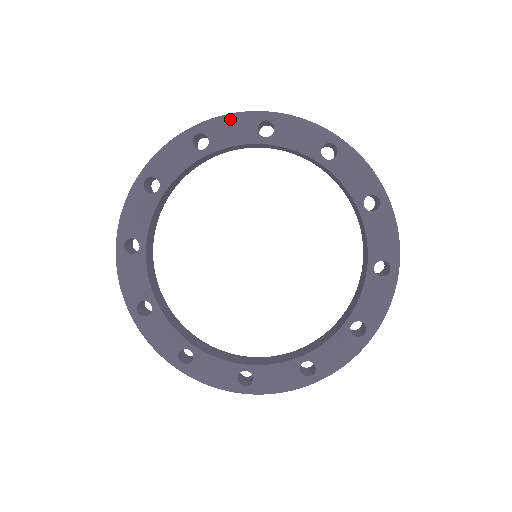
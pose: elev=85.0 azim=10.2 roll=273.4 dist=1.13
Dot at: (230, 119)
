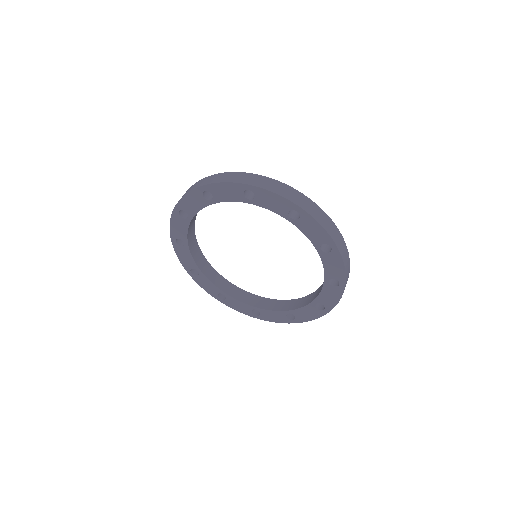
Dot at: (187, 198)
